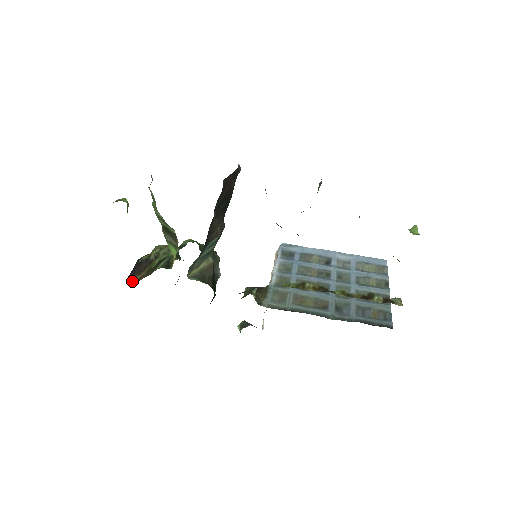
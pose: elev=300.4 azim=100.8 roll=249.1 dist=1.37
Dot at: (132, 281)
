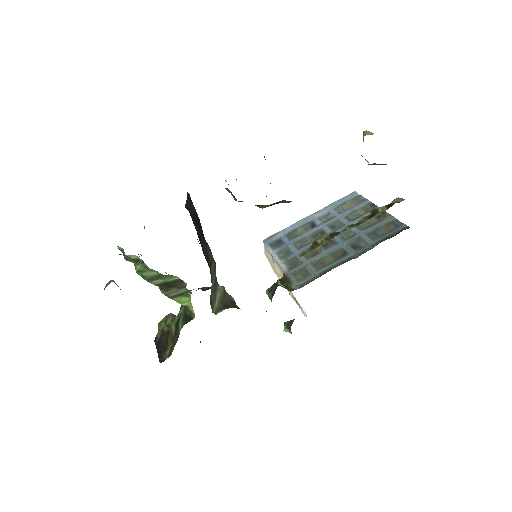
Dot at: (165, 359)
